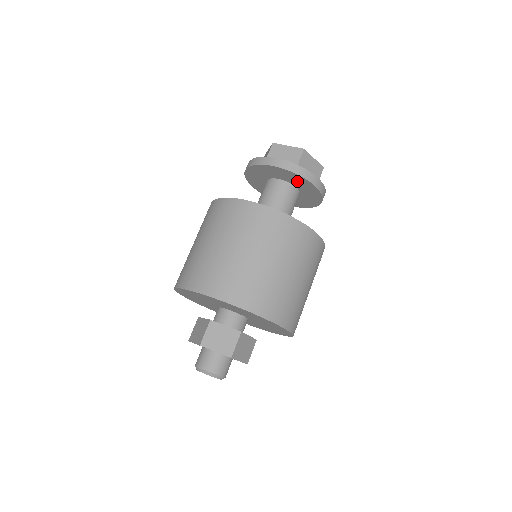
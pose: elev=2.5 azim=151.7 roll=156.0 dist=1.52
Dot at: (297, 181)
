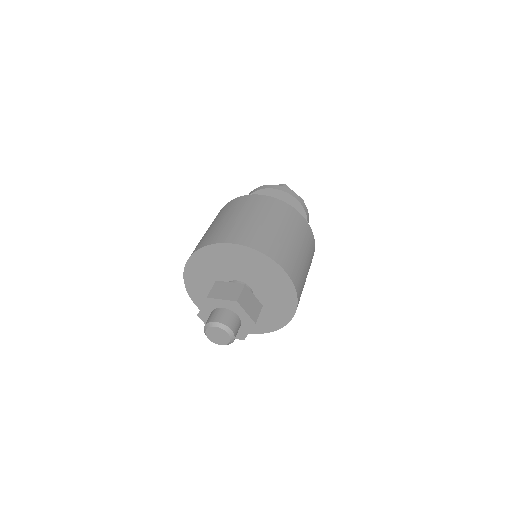
Dot at: occluded
